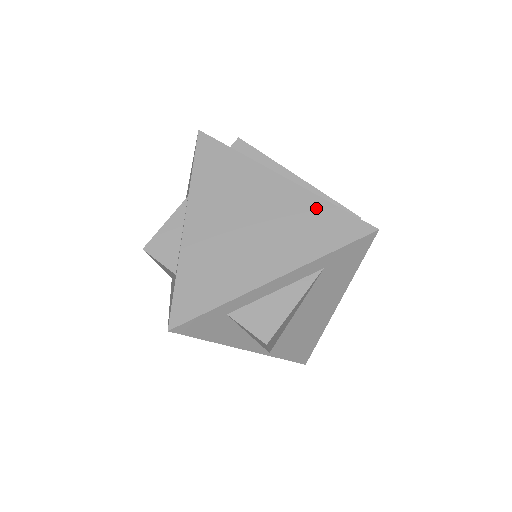
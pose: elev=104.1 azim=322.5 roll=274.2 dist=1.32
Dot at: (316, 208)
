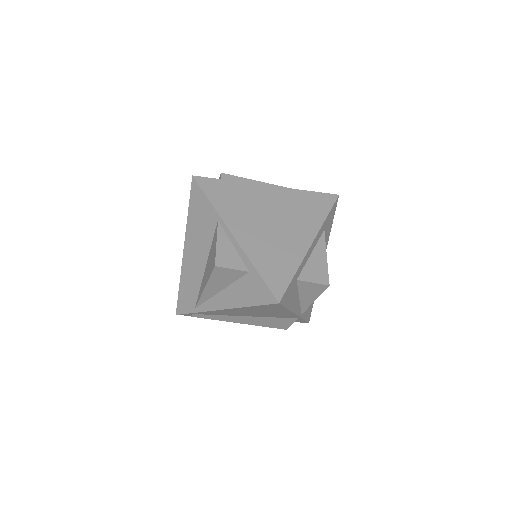
Dot at: (301, 196)
